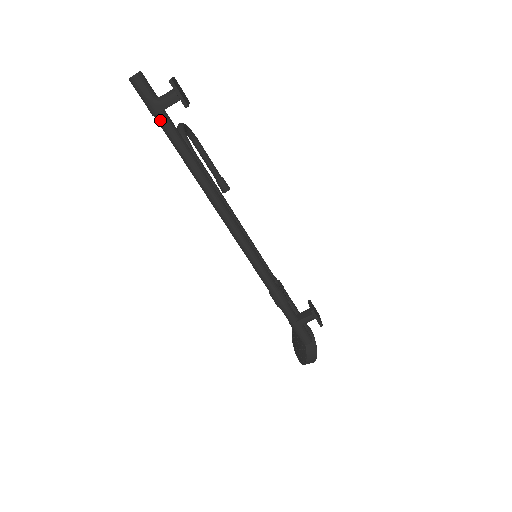
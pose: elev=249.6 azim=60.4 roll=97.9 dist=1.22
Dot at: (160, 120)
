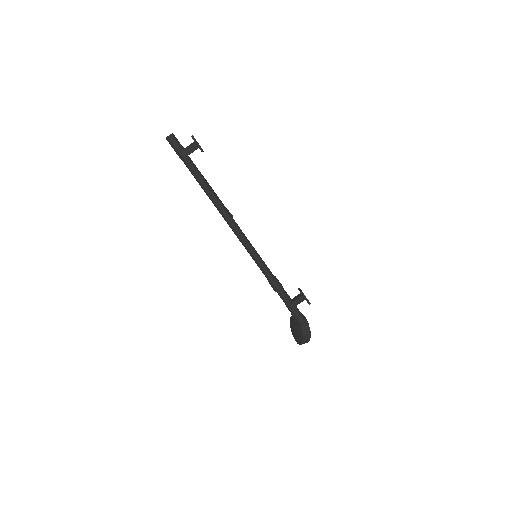
Dot at: (186, 162)
